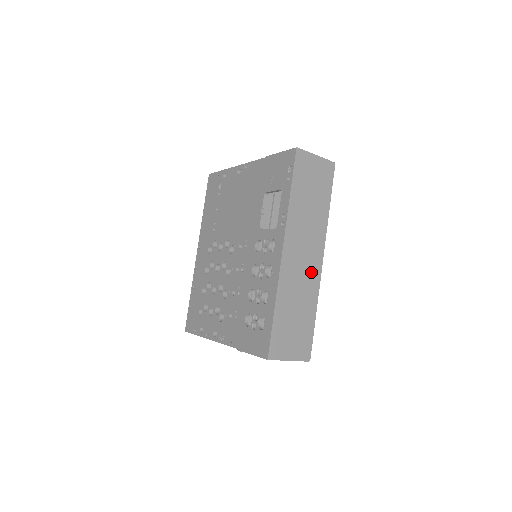
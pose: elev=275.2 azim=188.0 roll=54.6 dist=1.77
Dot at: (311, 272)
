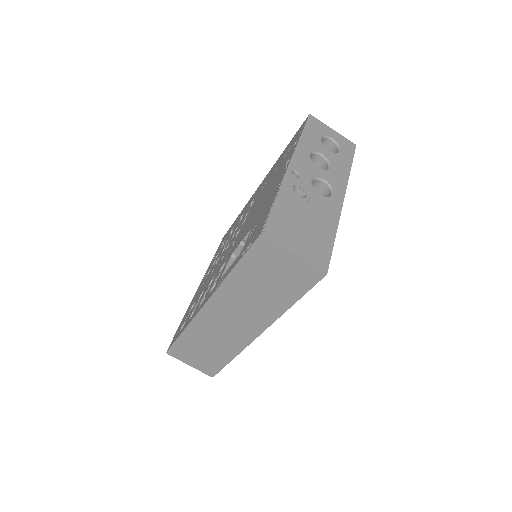
Dot at: (238, 335)
